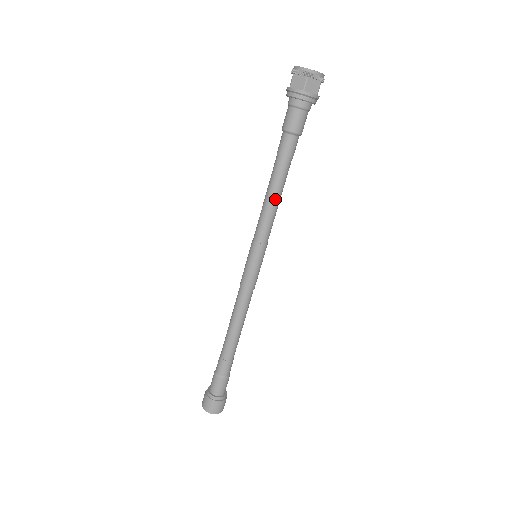
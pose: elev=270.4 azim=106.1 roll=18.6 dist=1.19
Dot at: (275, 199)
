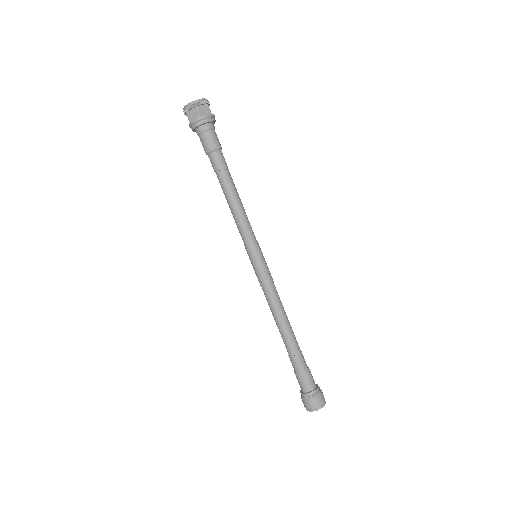
Dot at: (237, 203)
